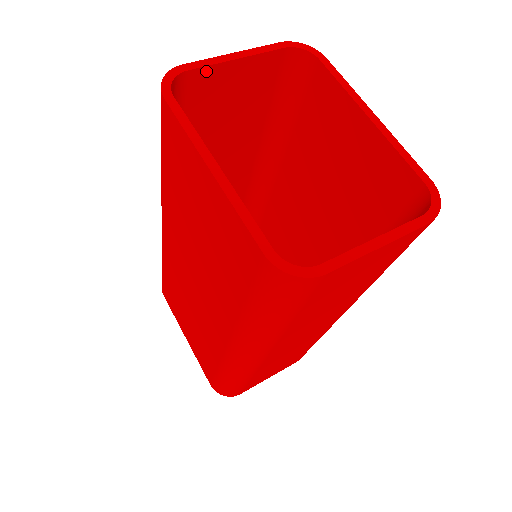
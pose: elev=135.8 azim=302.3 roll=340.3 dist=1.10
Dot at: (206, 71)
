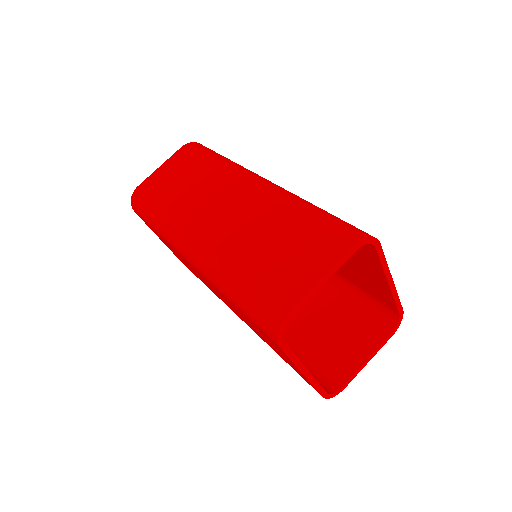
Dot at: (302, 301)
